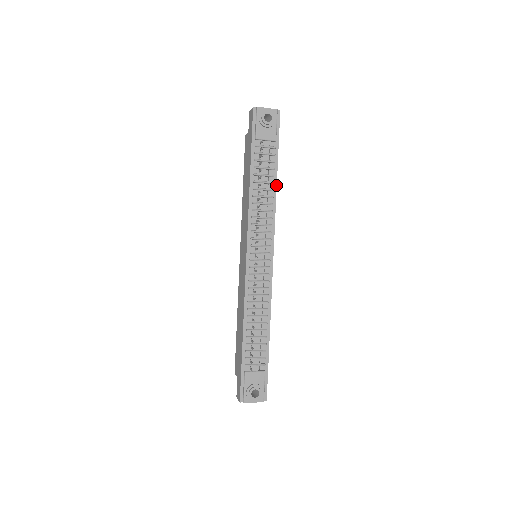
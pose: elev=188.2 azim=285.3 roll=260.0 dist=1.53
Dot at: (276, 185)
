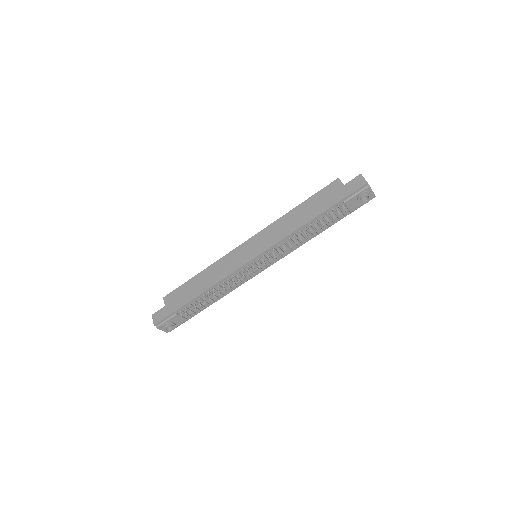
Dot at: (318, 234)
